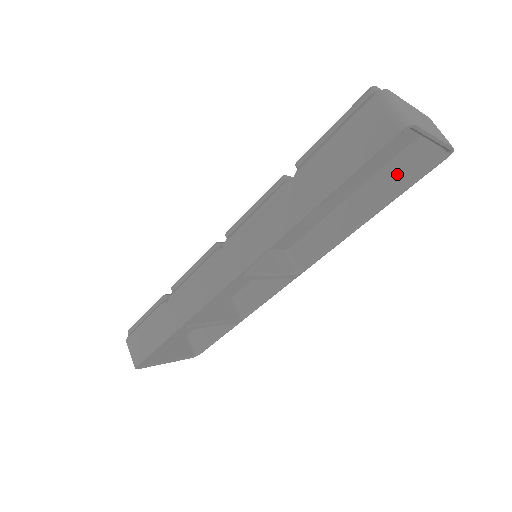
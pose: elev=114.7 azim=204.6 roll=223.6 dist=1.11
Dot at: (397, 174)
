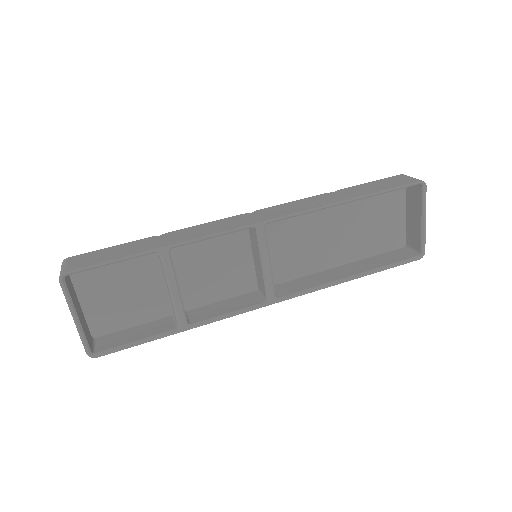
Dot at: (381, 260)
